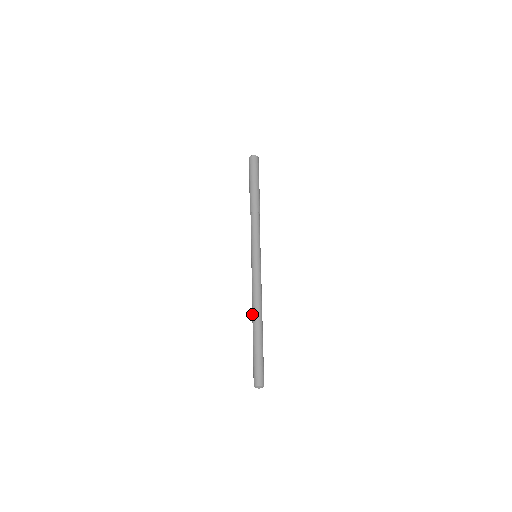
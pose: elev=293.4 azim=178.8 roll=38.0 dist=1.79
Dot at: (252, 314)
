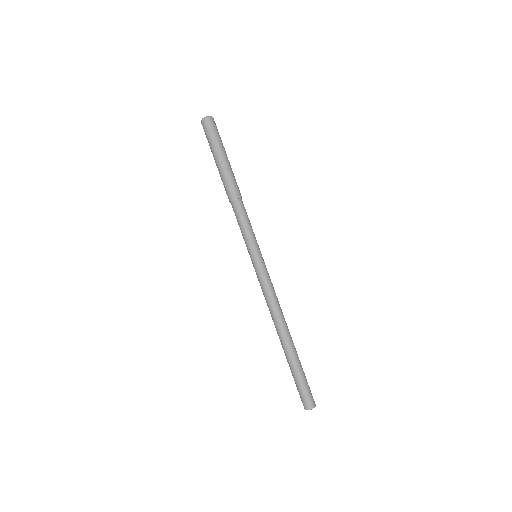
Dot at: occluded
